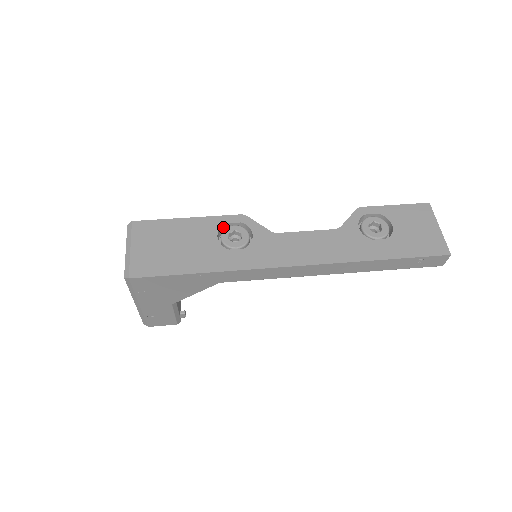
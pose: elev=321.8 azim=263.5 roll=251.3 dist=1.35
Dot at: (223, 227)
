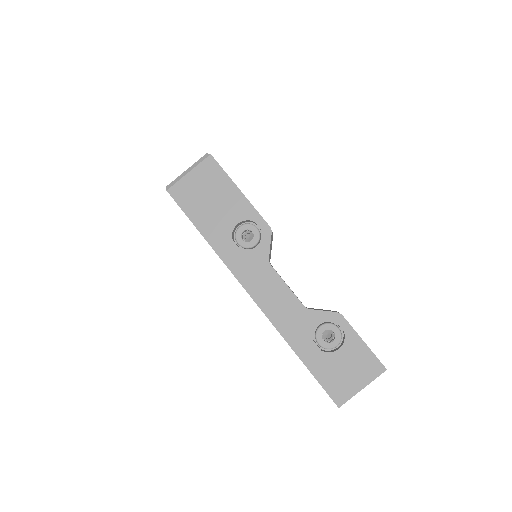
Dot at: (251, 221)
